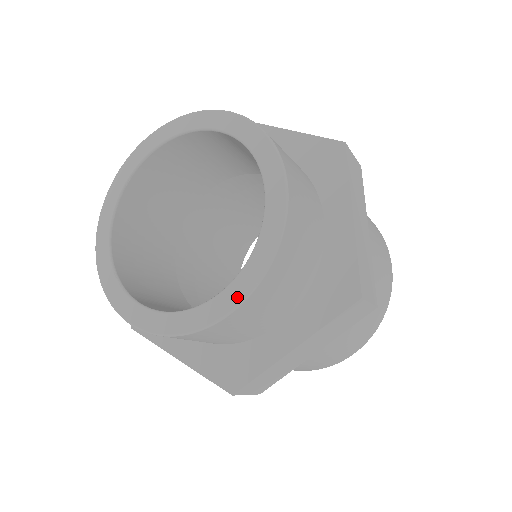
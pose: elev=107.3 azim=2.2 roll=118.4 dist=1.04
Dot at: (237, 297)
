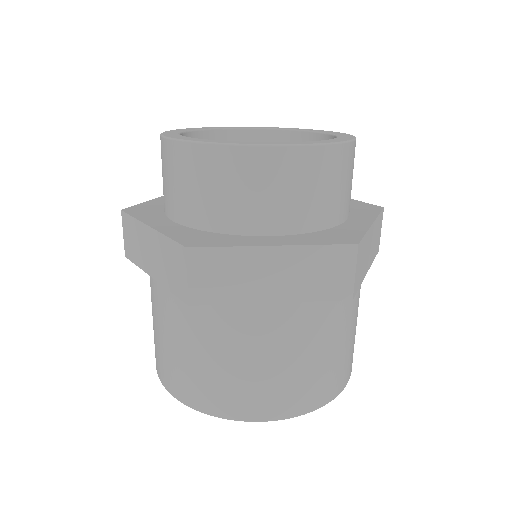
Dot at: (282, 143)
